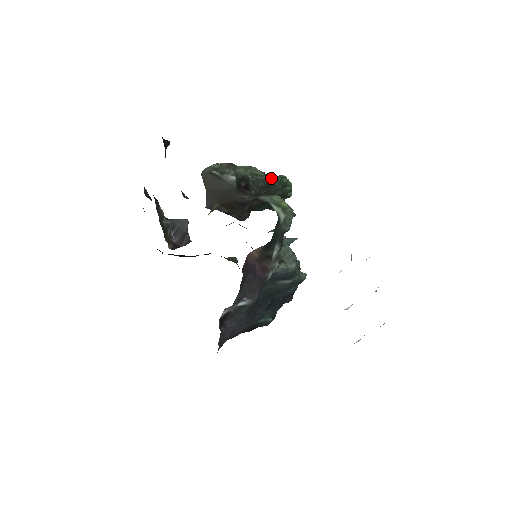
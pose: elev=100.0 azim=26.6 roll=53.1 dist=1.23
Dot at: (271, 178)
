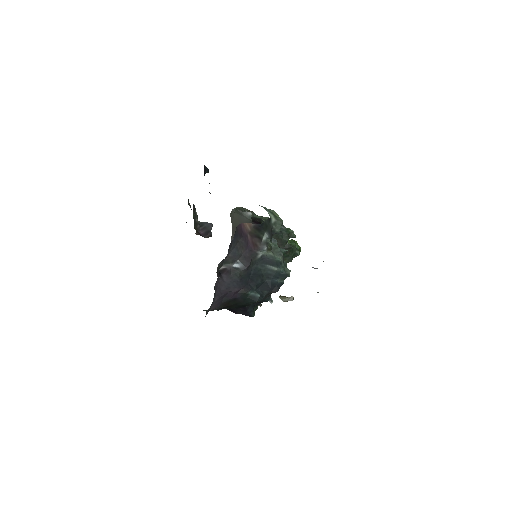
Dot at: occluded
